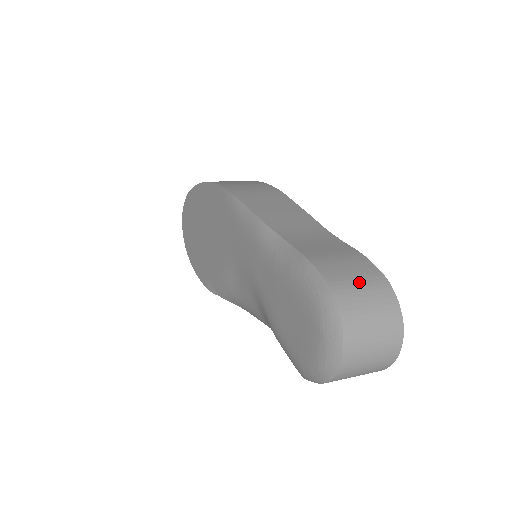
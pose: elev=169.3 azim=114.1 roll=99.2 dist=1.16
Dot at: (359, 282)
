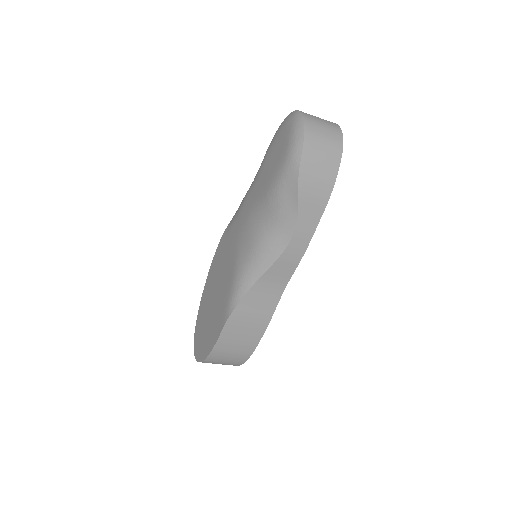
Dot at: occluded
